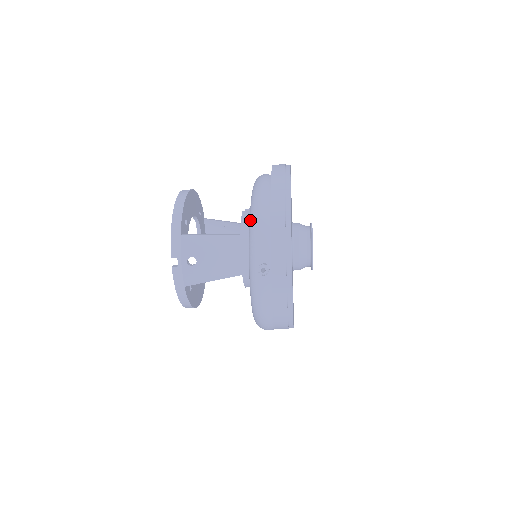
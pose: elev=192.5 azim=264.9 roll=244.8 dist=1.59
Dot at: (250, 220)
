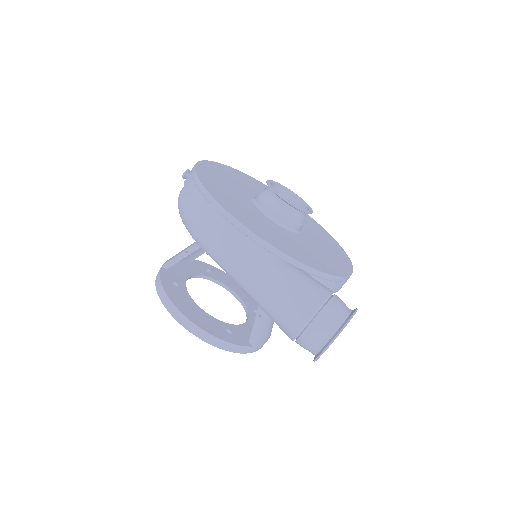
Dot at: occluded
